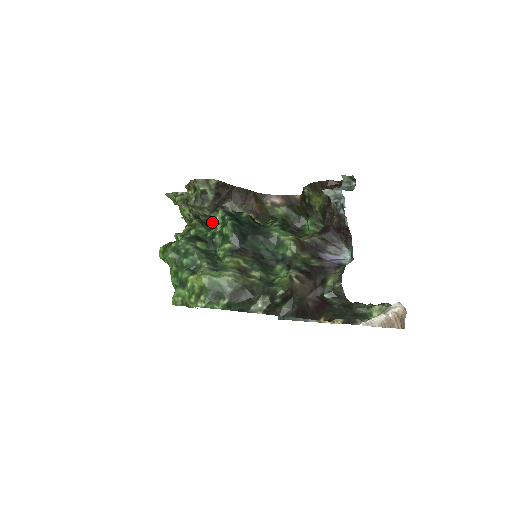
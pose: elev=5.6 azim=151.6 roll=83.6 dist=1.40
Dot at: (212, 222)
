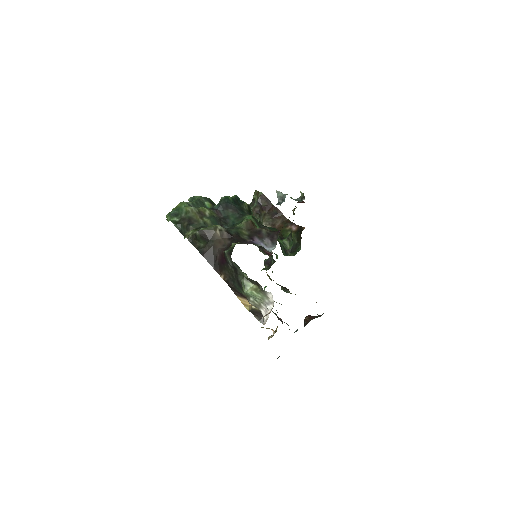
Dot at: occluded
